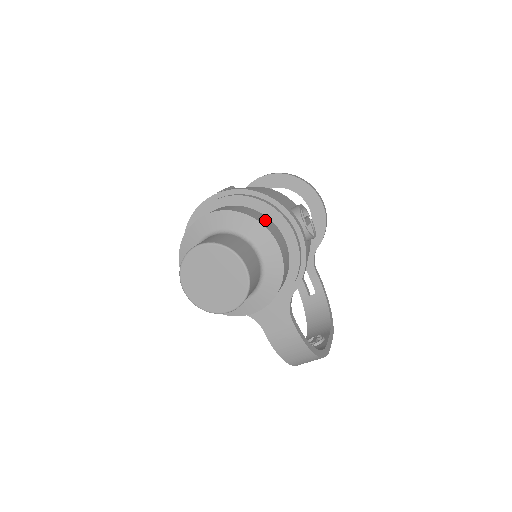
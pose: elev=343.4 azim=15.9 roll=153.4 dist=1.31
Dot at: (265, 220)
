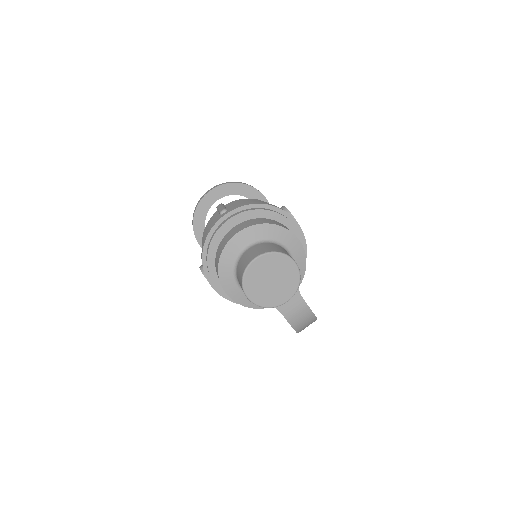
Dot at: (282, 225)
